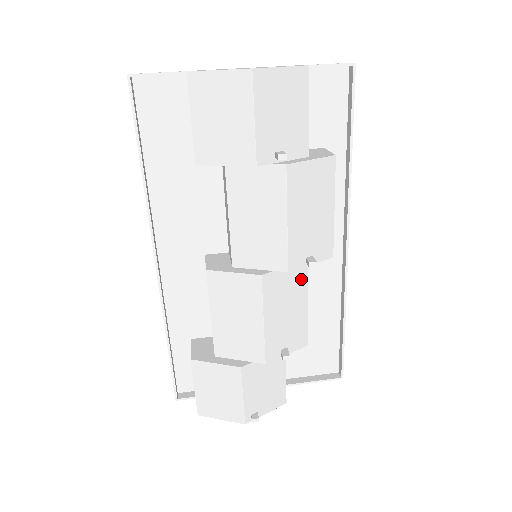
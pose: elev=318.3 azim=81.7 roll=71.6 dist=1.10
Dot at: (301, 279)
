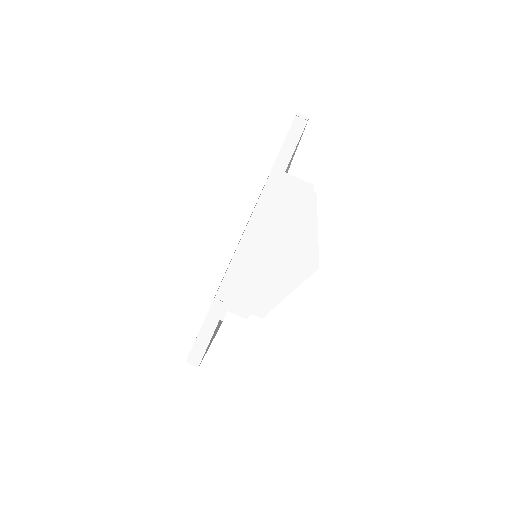
Dot at: occluded
